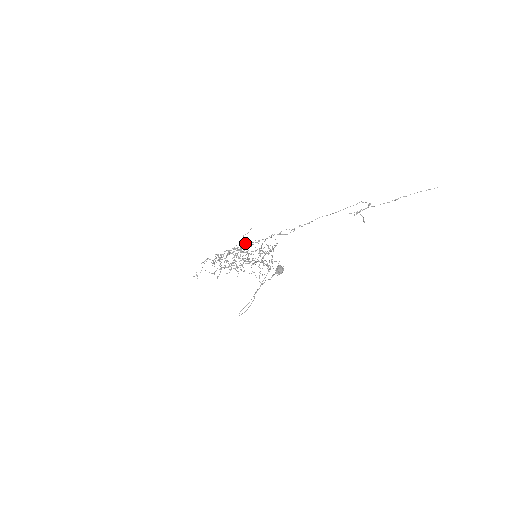
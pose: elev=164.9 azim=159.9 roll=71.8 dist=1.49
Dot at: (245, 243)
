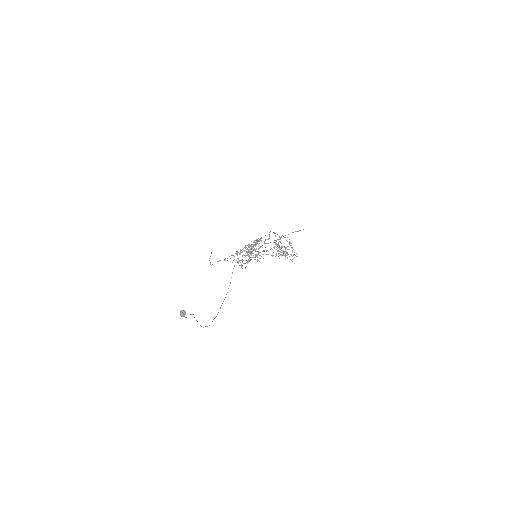
Dot at: occluded
